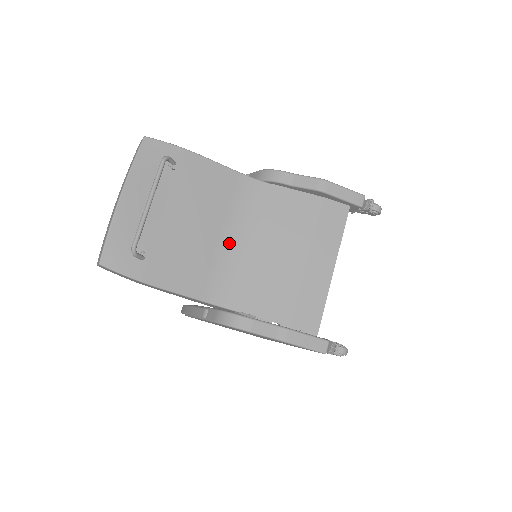
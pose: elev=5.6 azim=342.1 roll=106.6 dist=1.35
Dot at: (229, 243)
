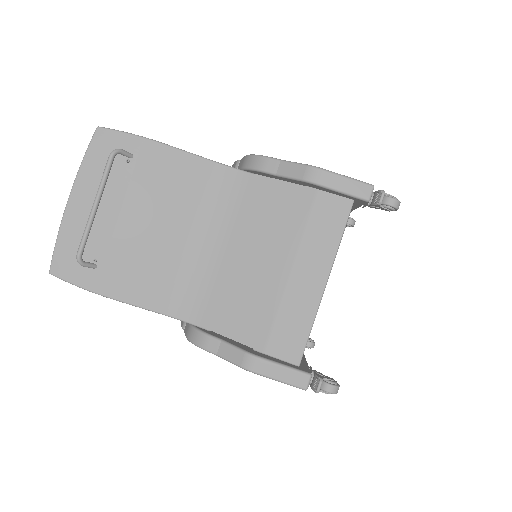
Dot at: (199, 248)
